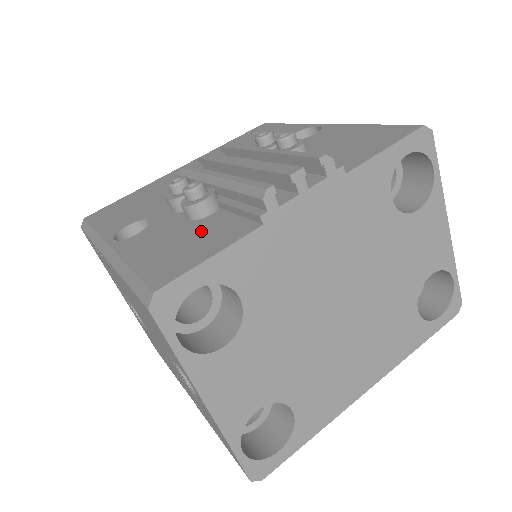
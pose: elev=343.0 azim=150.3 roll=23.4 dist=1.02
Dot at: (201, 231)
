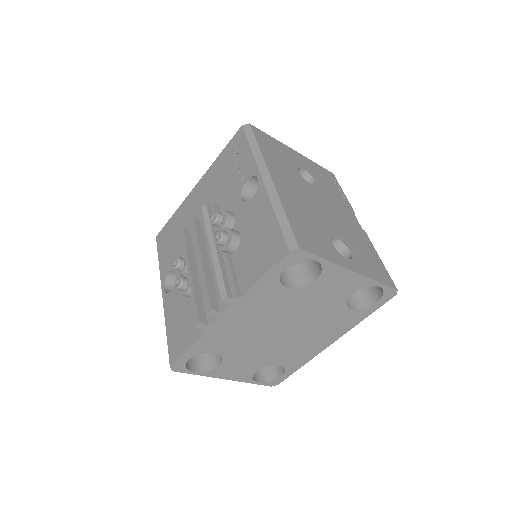
Dot at: (188, 316)
